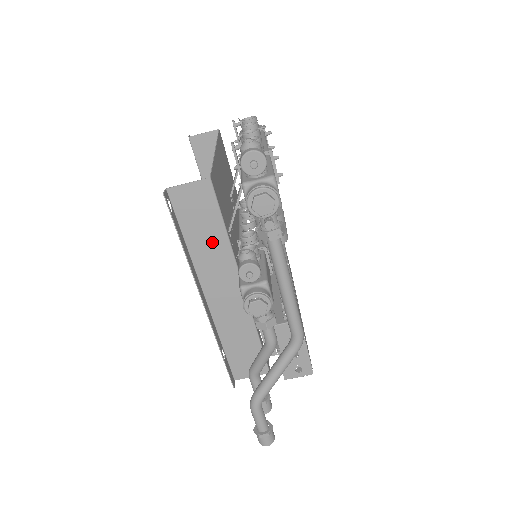
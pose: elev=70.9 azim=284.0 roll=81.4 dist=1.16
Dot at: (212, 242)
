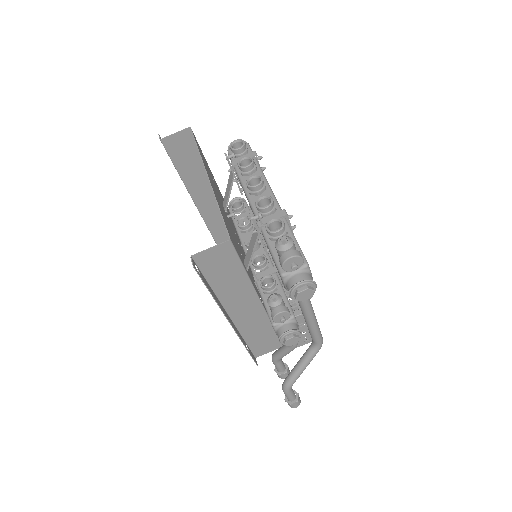
Dot at: (234, 281)
